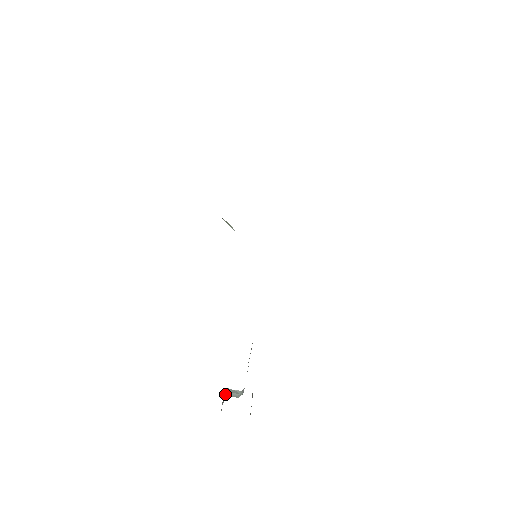
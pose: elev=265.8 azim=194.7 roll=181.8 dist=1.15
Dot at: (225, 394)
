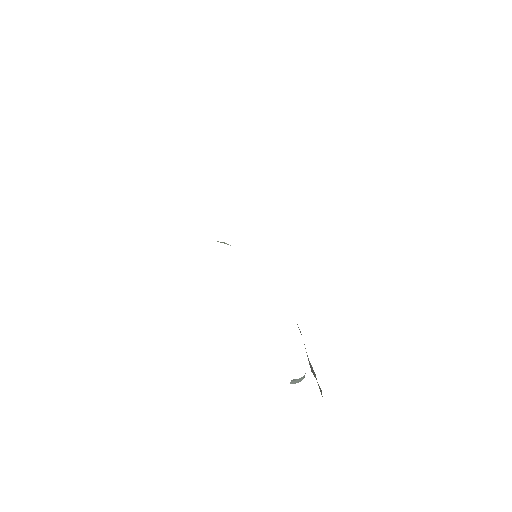
Dot at: occluded
